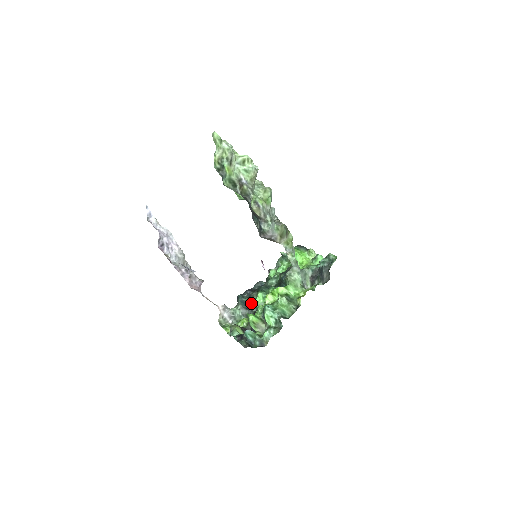
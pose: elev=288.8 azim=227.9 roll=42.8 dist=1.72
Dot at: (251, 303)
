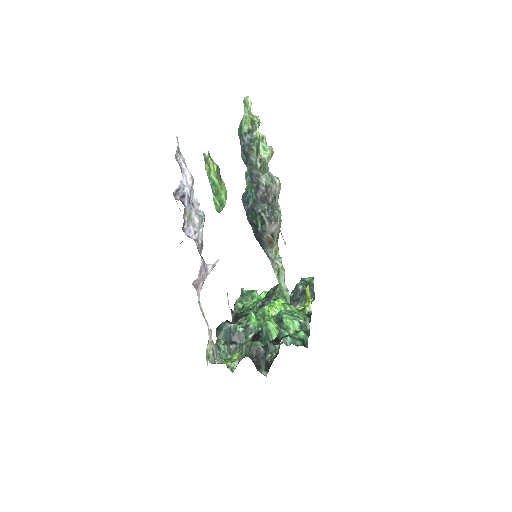
Dot at: (242, 329)
